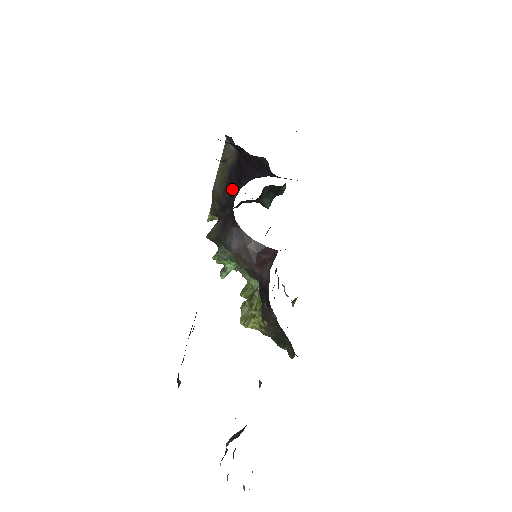
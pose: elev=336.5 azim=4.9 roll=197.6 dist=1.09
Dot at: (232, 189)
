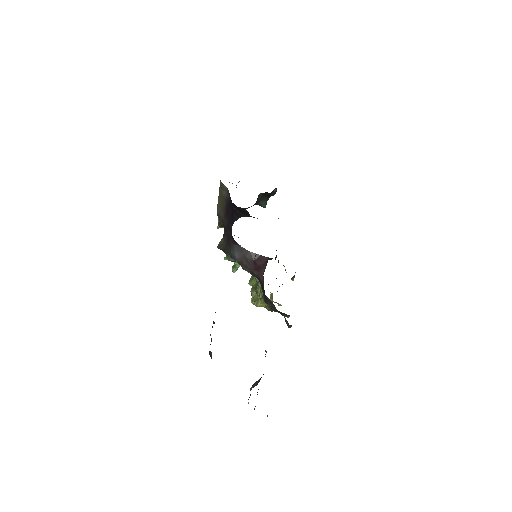
Dot at: (229, 218)
